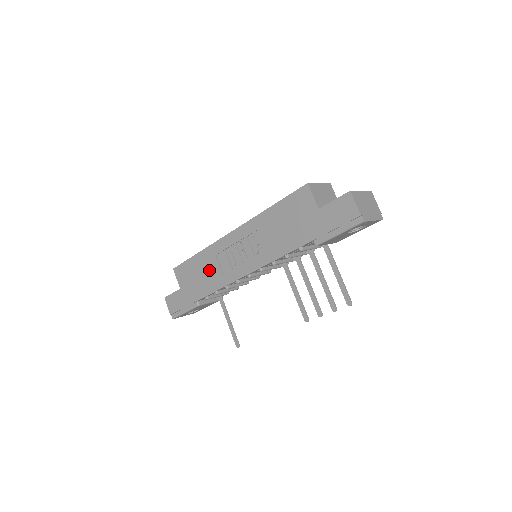
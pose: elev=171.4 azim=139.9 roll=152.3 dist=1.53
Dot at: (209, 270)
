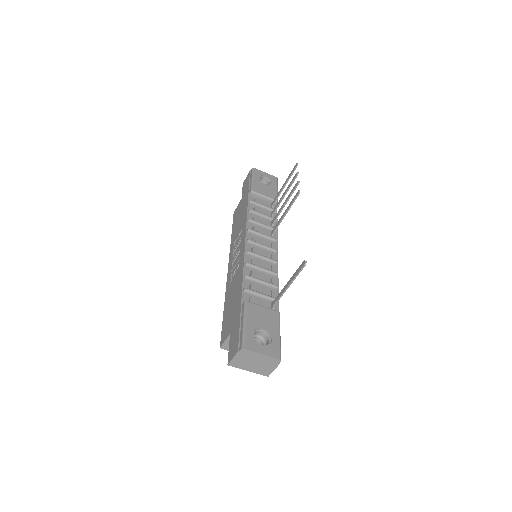
Dot at: (233, 289)
